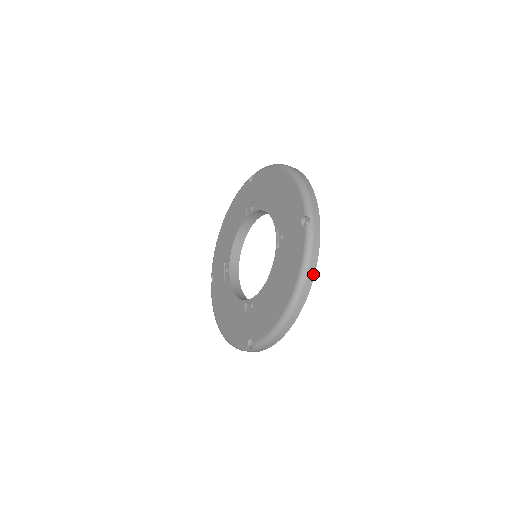
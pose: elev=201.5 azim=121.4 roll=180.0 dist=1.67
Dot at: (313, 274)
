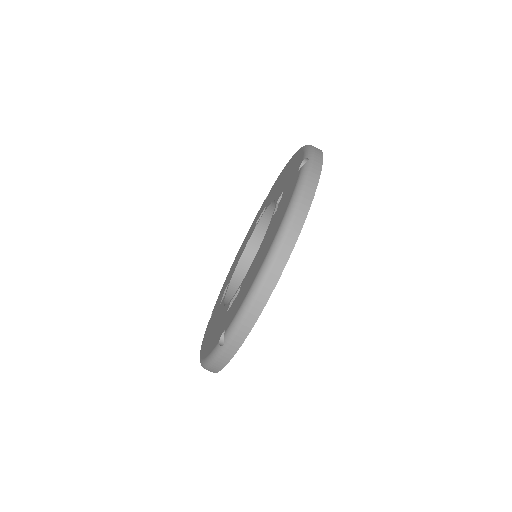
Dot at: (306, 211)
